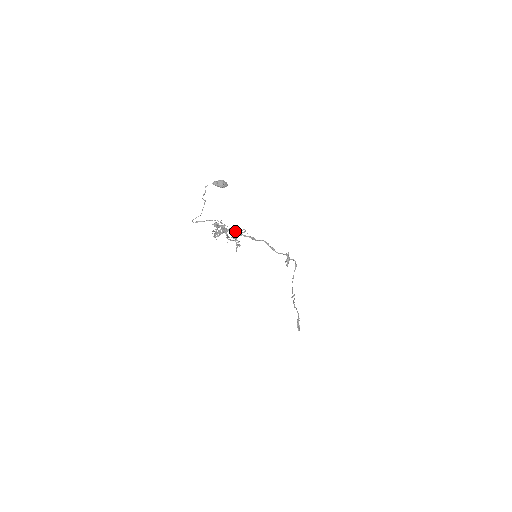
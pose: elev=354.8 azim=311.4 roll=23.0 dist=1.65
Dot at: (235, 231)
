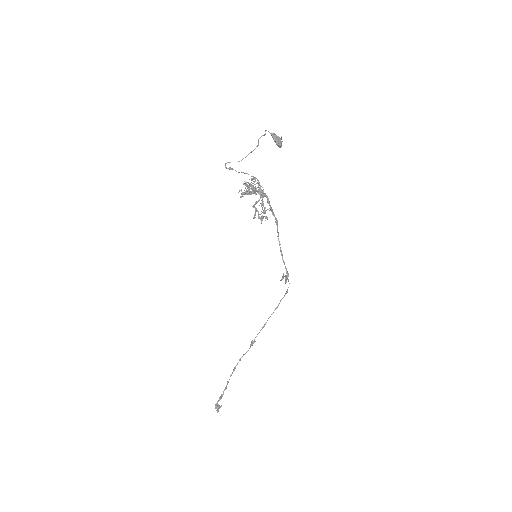
Dot at: (268, 199)
